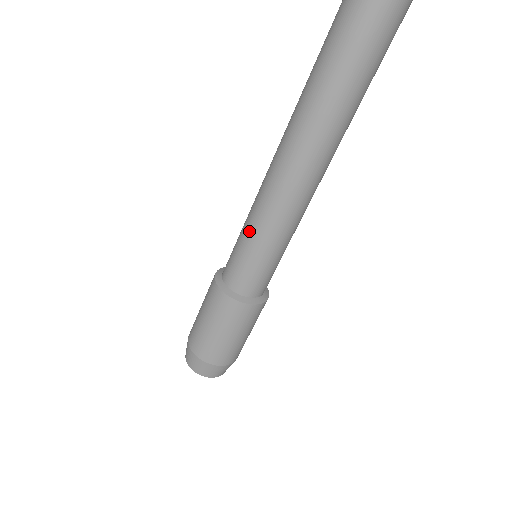
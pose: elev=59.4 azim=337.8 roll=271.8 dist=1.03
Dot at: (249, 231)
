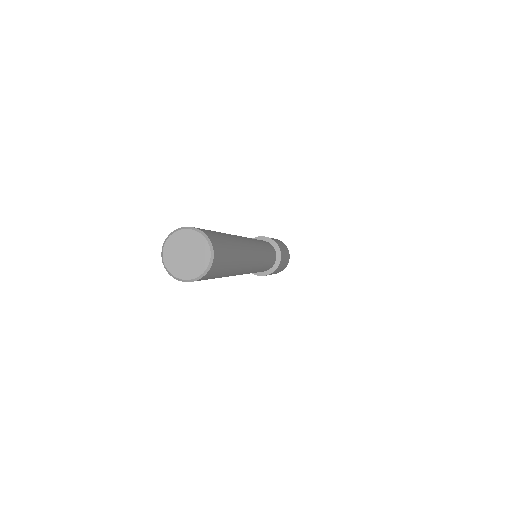
Dot at: occluded
